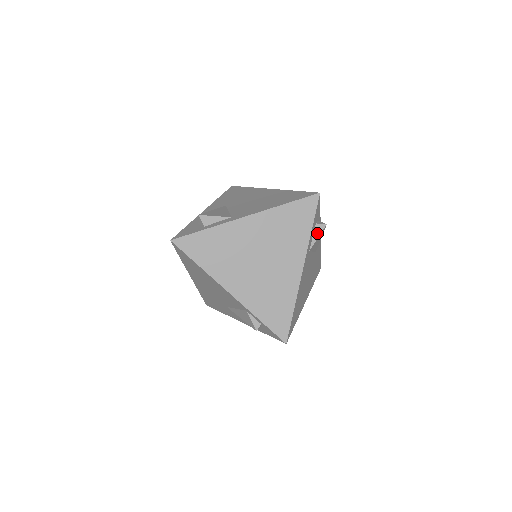
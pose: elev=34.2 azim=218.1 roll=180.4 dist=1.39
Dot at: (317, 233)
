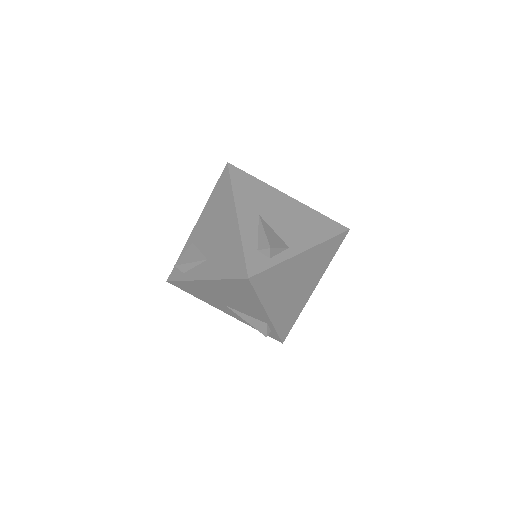
Dot at: occluded
